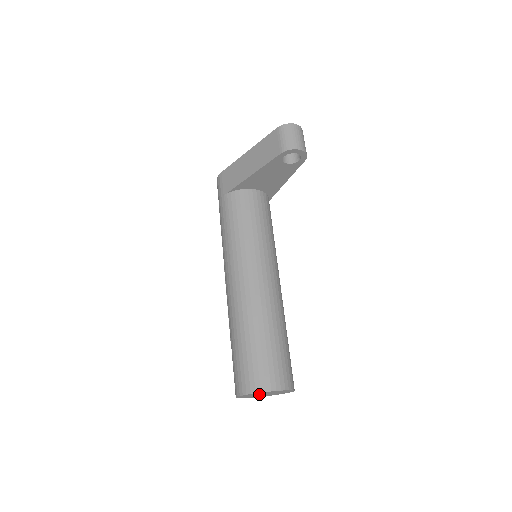
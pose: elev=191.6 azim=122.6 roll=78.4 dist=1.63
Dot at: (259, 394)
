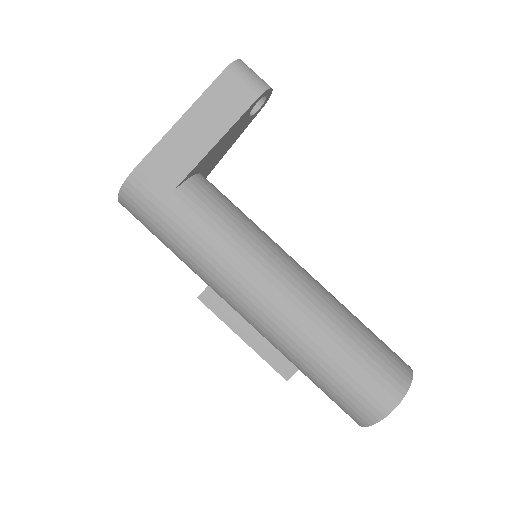
Dot at: occluded
